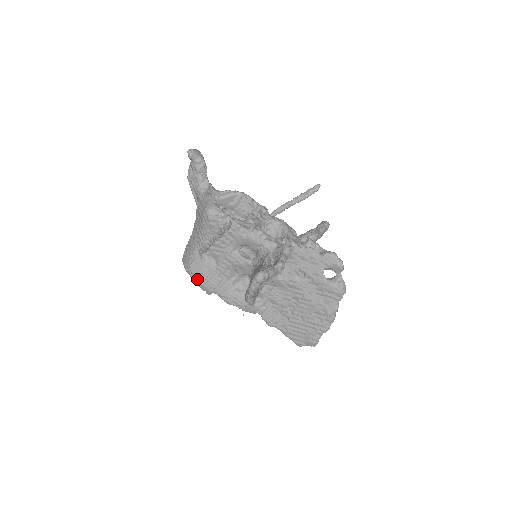
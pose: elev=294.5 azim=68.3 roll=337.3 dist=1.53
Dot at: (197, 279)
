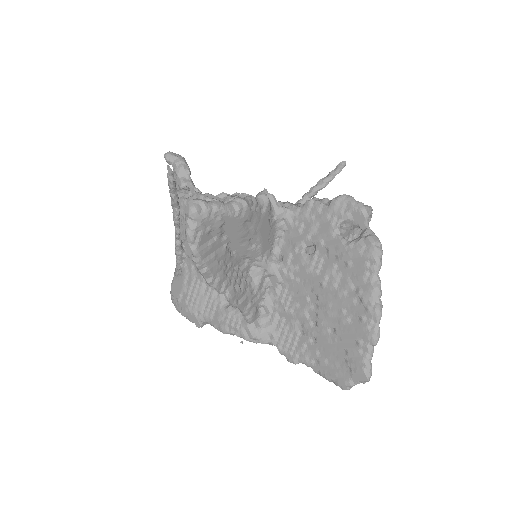
Dot at: (180, 304)
